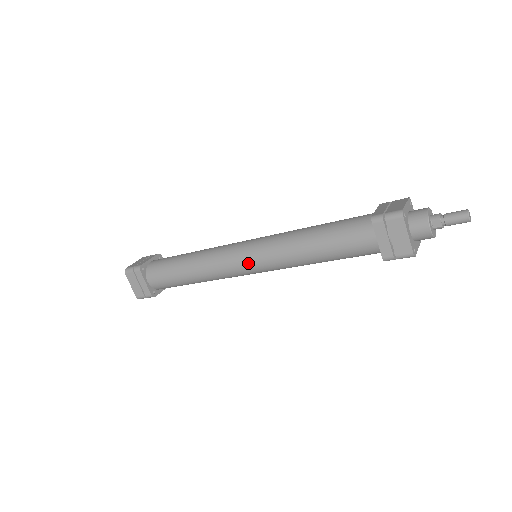
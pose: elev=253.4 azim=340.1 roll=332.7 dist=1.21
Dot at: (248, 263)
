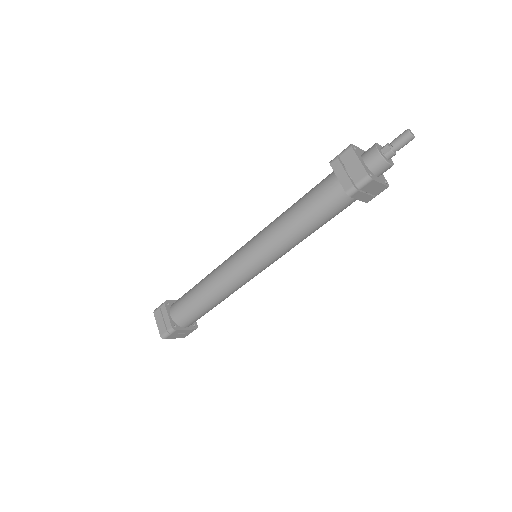
Dot at: (245, 255)
